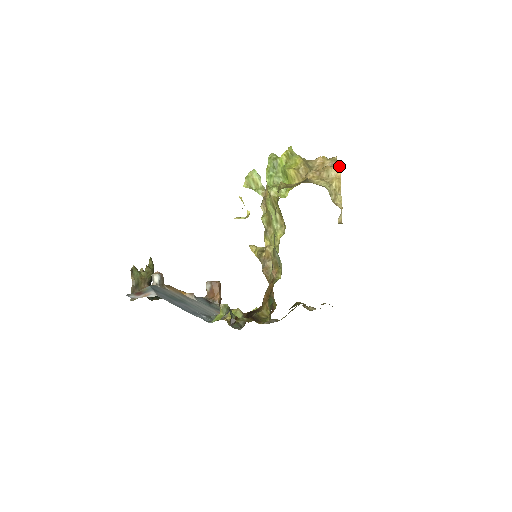
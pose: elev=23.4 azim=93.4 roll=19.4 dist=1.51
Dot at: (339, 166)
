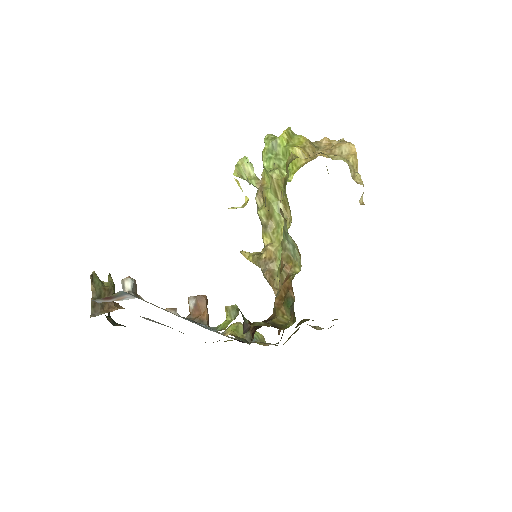
Dot at: (351, 143)
